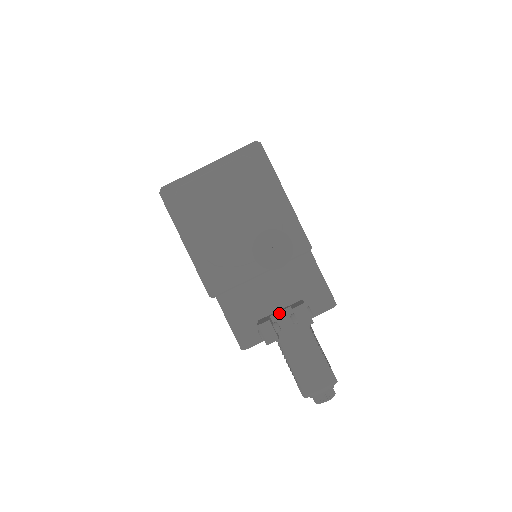
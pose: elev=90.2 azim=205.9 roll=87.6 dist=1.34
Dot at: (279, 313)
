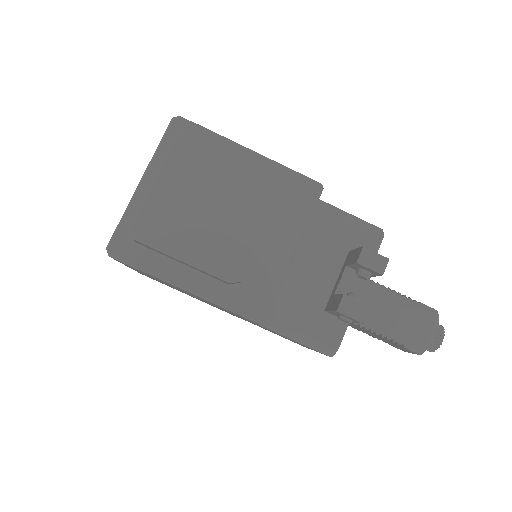
Dot at: (341, 283)
